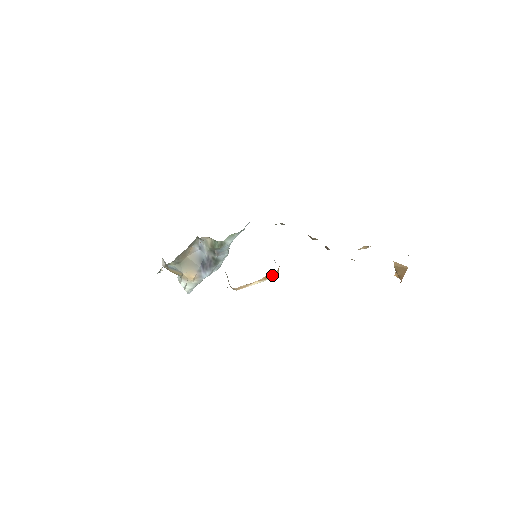
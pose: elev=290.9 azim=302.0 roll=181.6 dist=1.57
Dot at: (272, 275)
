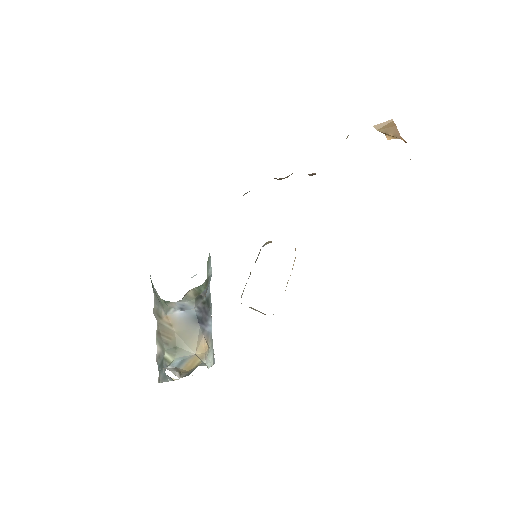
Dot at: occluded
